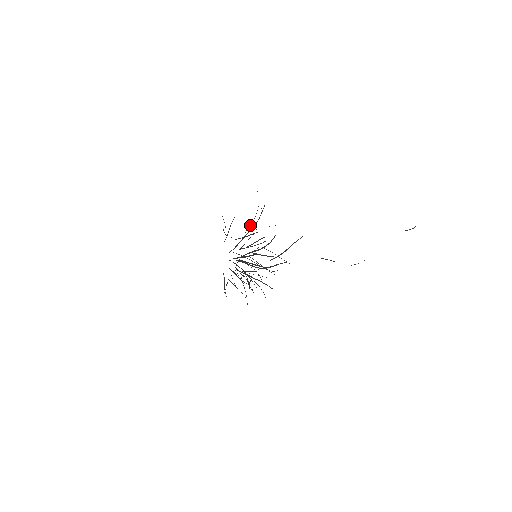
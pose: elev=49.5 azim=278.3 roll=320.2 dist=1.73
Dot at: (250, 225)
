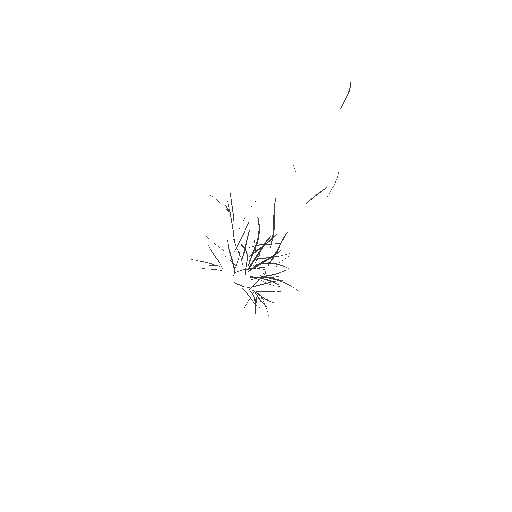
Dot at: occluded
